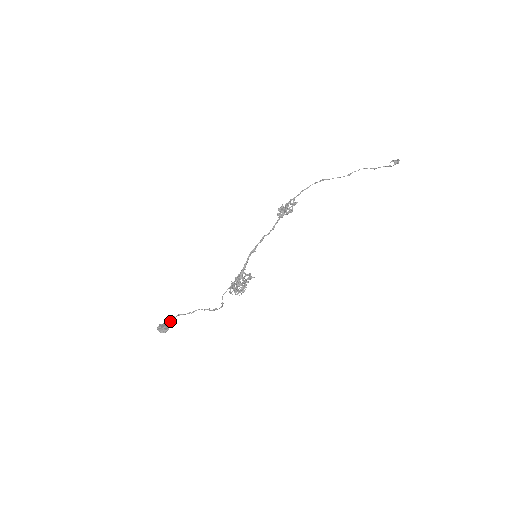
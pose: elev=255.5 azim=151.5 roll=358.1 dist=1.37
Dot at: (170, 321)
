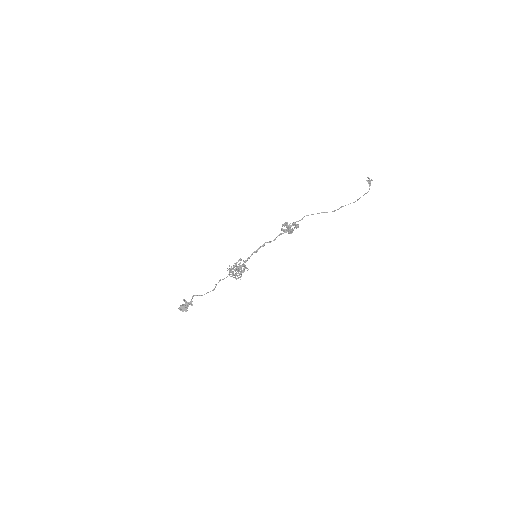
Dot at: occluded
